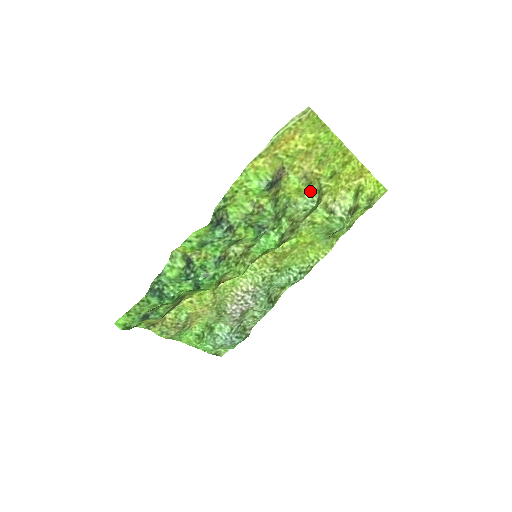
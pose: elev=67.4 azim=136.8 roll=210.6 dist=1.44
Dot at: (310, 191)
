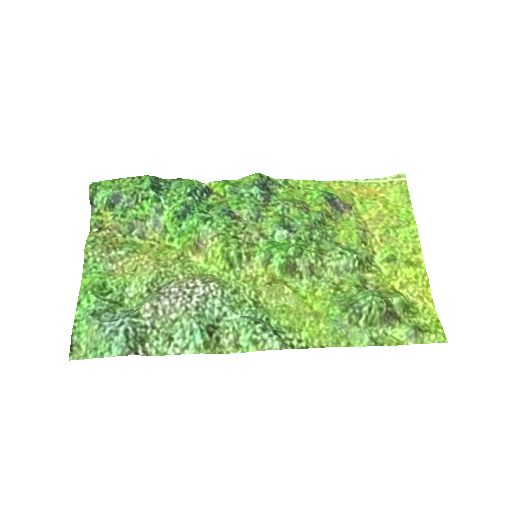
Dot at: (359, 248)
